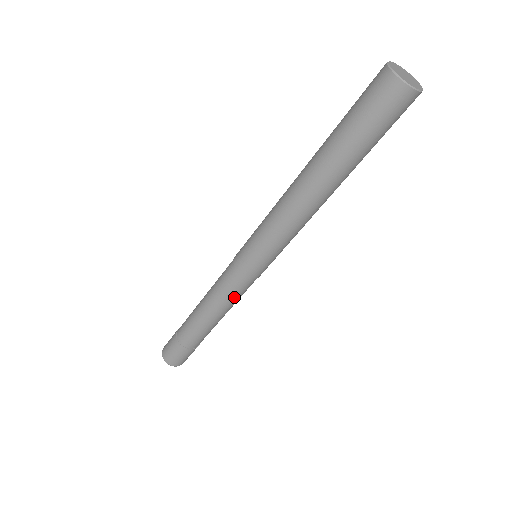
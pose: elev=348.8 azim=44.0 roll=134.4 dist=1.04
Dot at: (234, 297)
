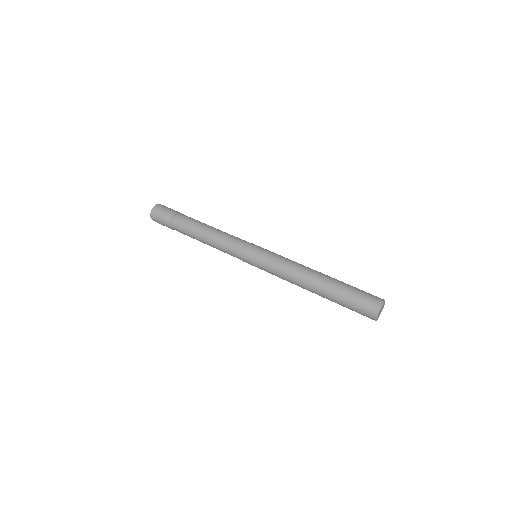
Dot at: occluded
